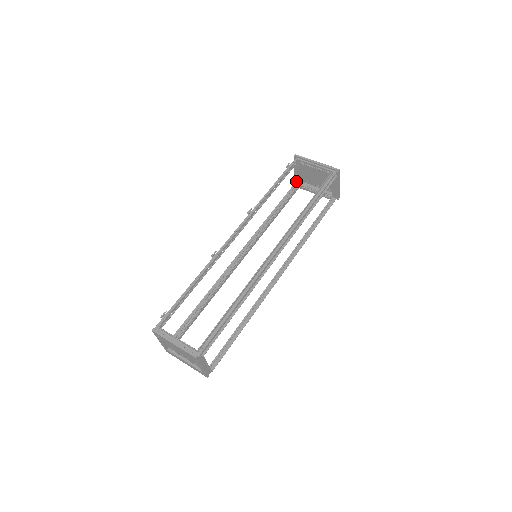
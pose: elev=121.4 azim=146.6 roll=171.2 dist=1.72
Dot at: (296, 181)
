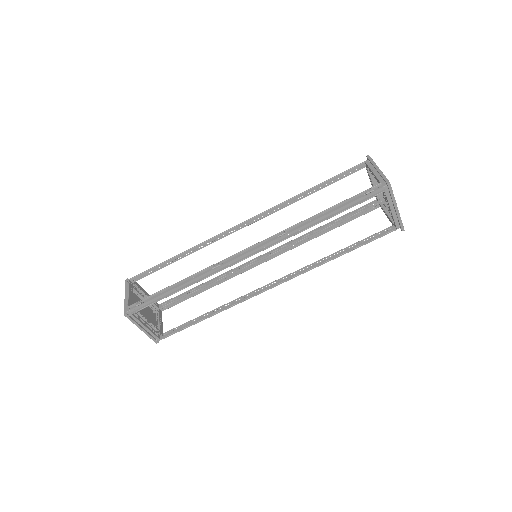
Dot at: (367, 166)
